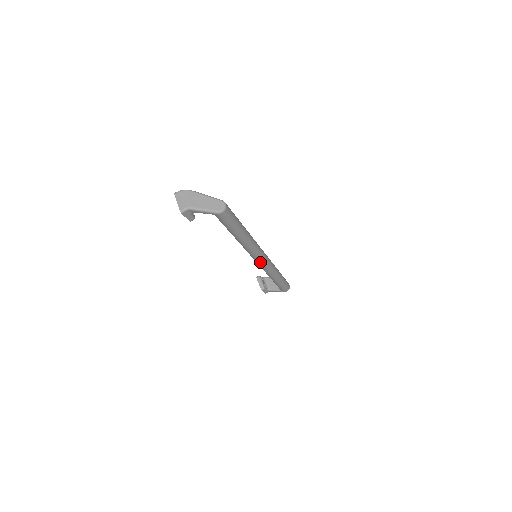
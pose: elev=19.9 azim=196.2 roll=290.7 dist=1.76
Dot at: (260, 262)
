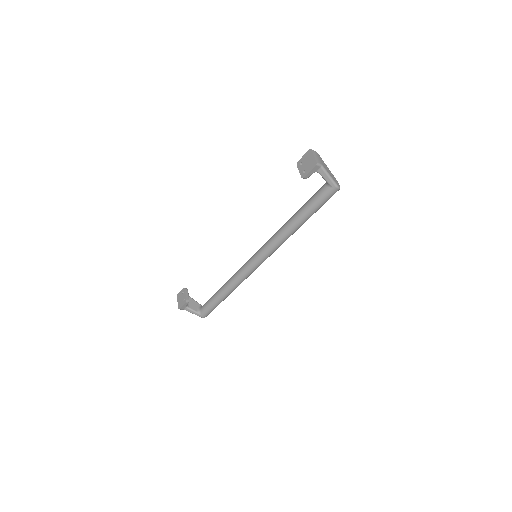
Dot at: (258, 263)
